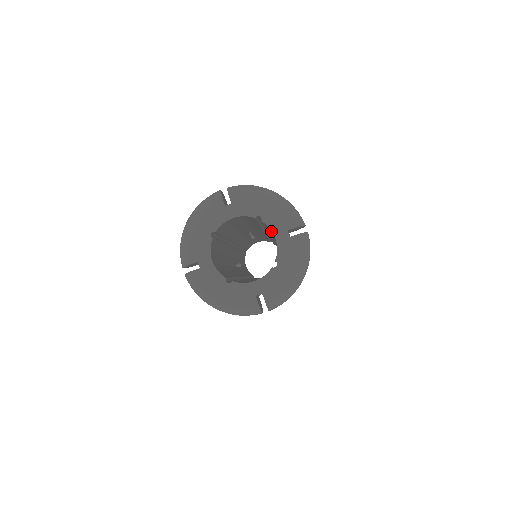
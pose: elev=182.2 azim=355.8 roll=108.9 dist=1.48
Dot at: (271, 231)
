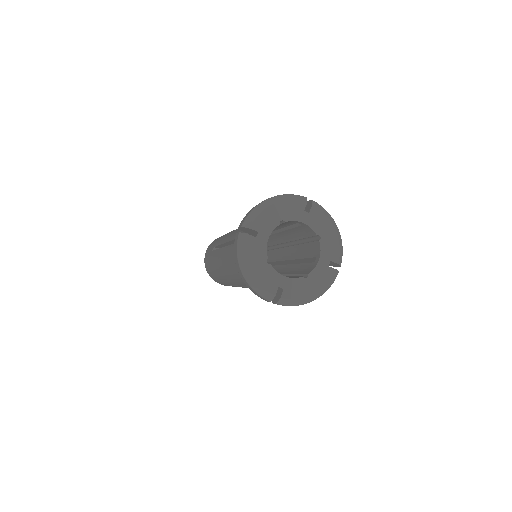
Dot at: (292, 223)
